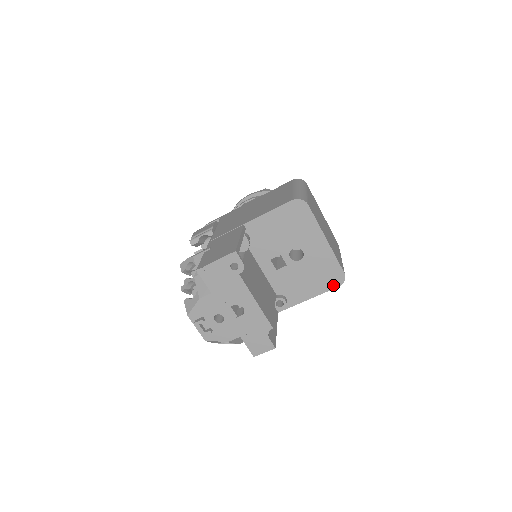
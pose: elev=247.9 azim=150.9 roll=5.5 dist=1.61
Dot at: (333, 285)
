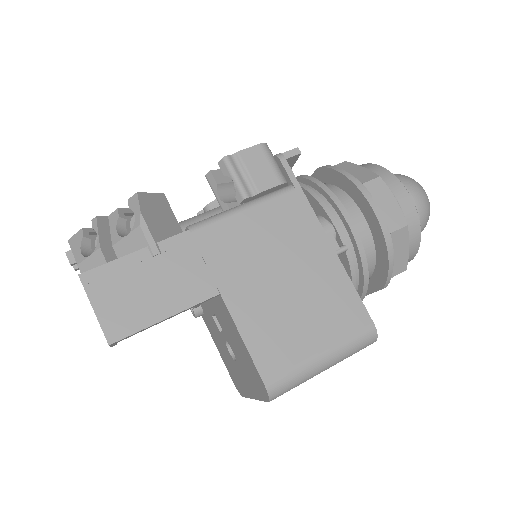
Dot at: (232, 376)
